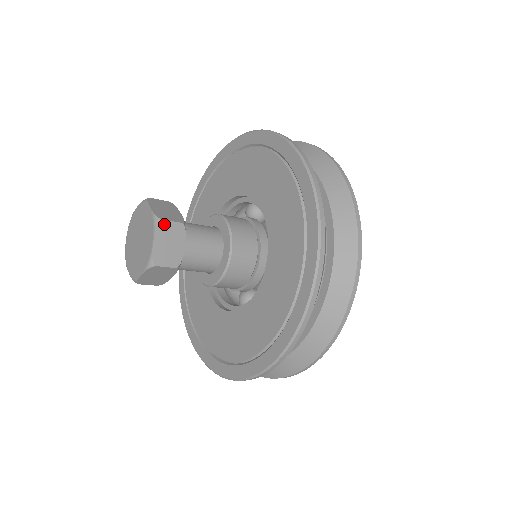
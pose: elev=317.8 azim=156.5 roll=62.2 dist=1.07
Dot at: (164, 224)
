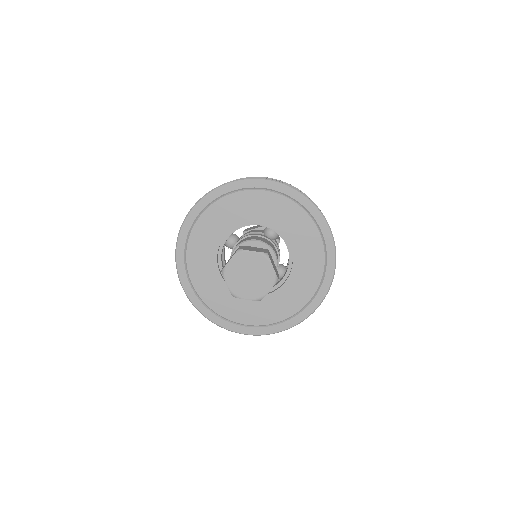
Dot at: (277, 280)
